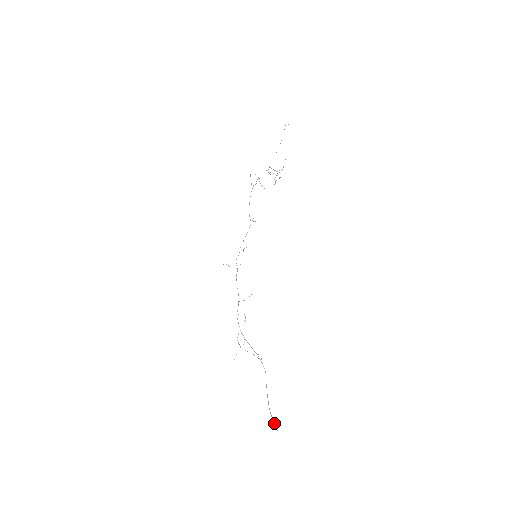
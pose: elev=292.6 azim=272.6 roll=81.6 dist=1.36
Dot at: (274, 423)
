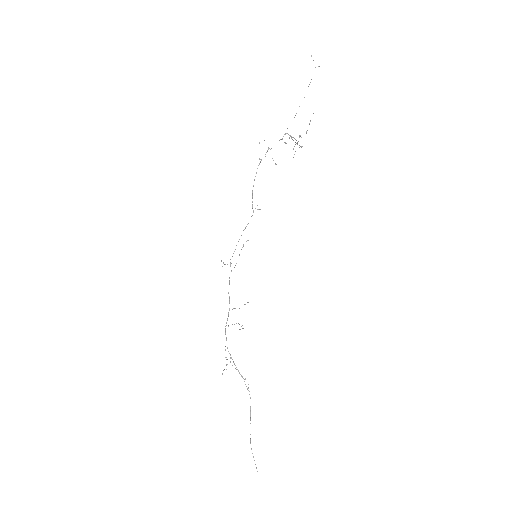
Dot at: occluded
